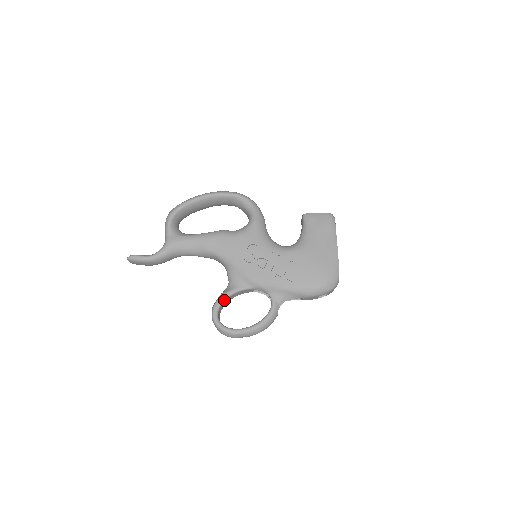
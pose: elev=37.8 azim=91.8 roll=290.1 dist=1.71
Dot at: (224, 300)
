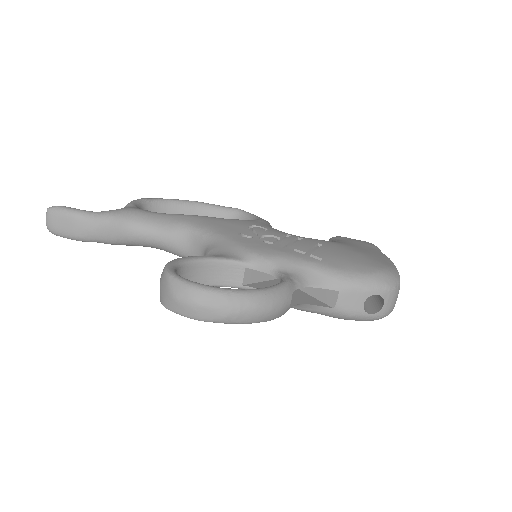
Dot at: (194, 260)
